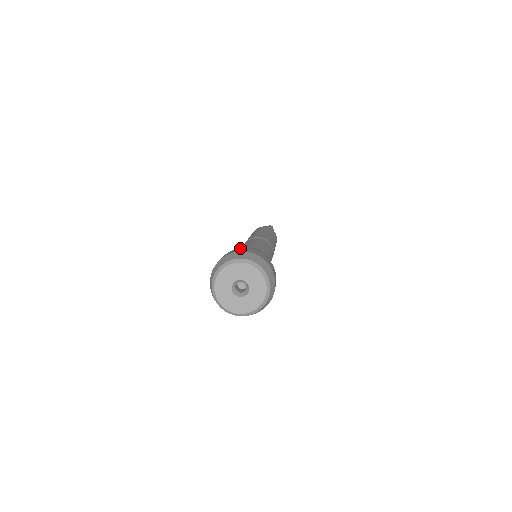
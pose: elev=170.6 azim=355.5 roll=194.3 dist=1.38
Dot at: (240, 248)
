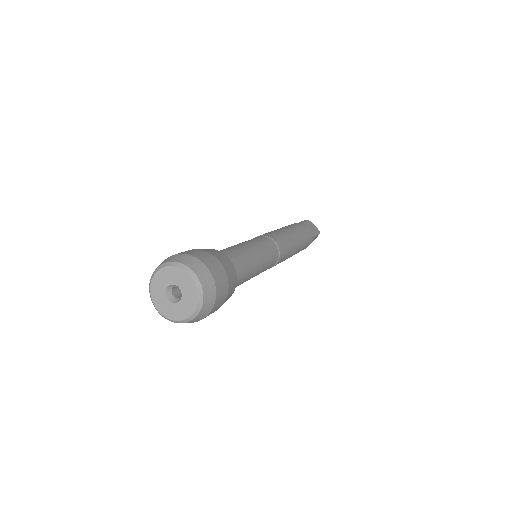
Dot at: (219, 263)
